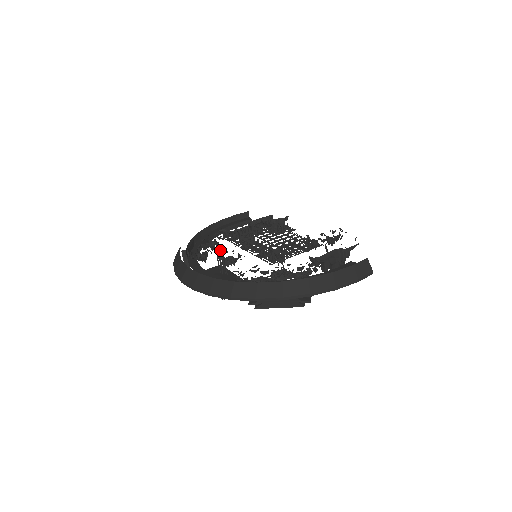
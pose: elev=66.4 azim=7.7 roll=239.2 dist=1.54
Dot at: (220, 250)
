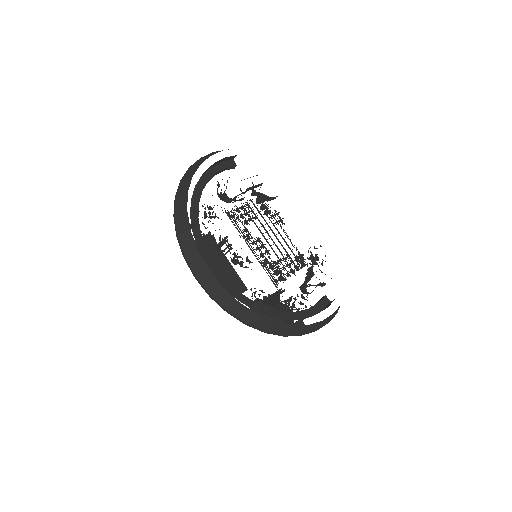
Dot at: (227, 237)
